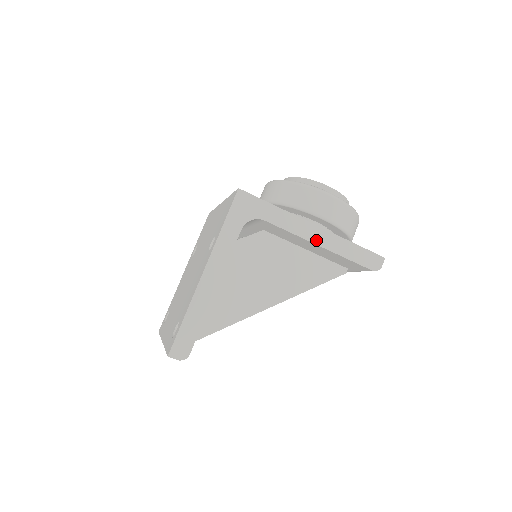
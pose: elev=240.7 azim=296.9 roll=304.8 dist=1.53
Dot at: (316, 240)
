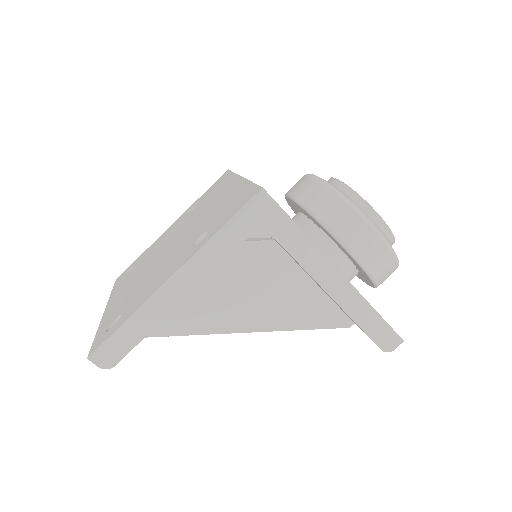
Dot at: (331, 290)
